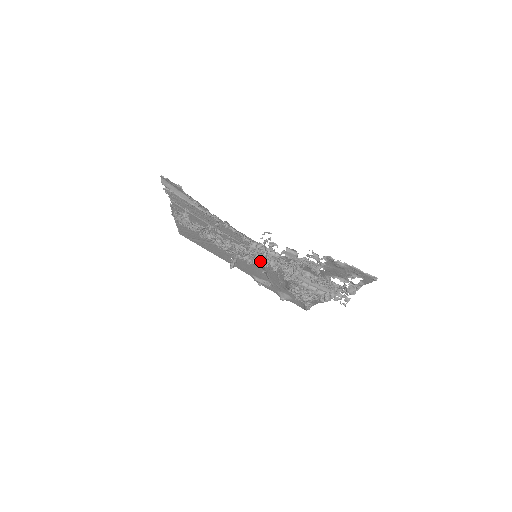
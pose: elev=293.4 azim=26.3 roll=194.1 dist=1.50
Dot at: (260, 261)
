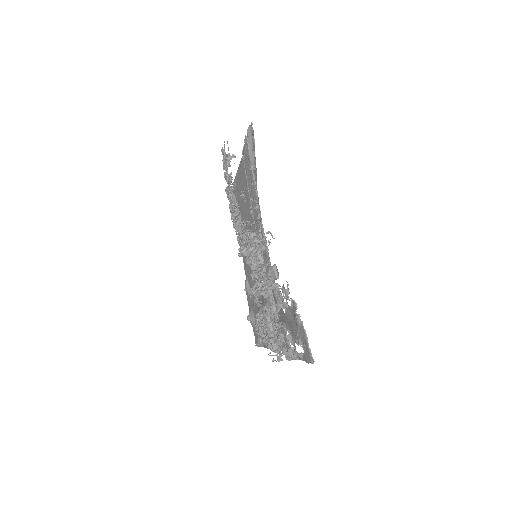
Dot at: (248, 255)
